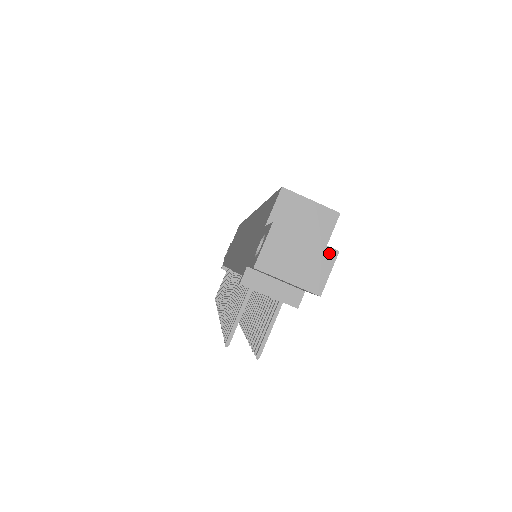
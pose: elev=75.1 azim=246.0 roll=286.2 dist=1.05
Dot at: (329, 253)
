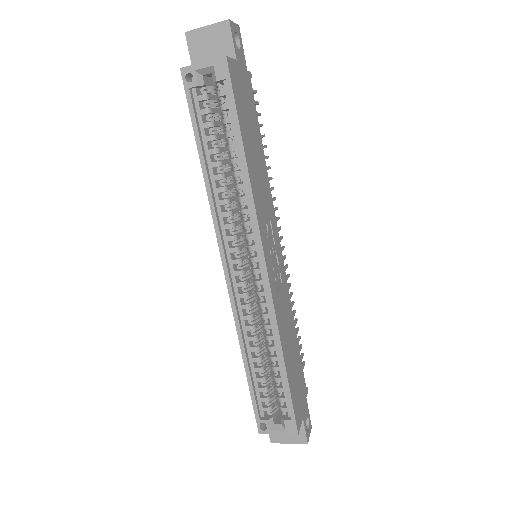
Dot at: (304, 442)
